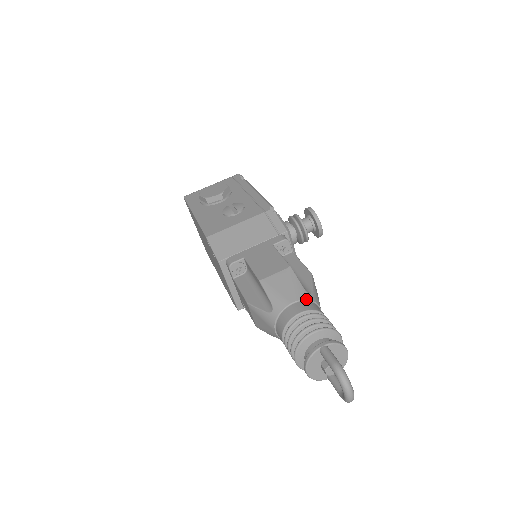
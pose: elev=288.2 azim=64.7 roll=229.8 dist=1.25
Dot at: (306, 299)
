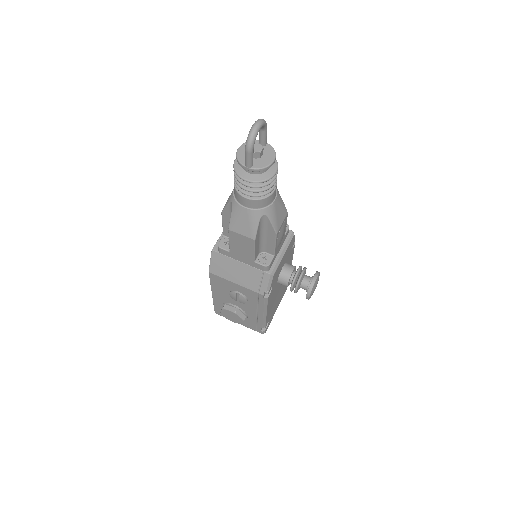
Dot at: occluded
